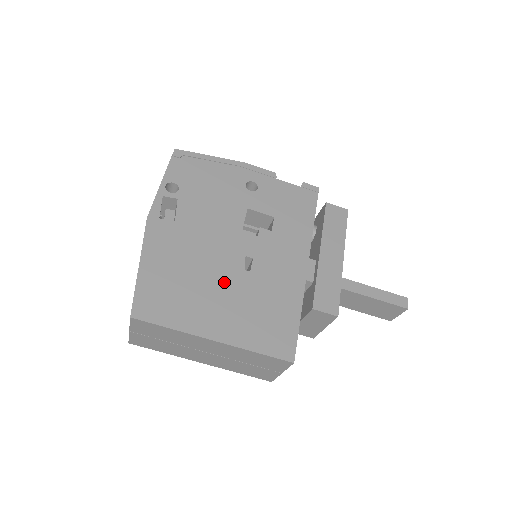
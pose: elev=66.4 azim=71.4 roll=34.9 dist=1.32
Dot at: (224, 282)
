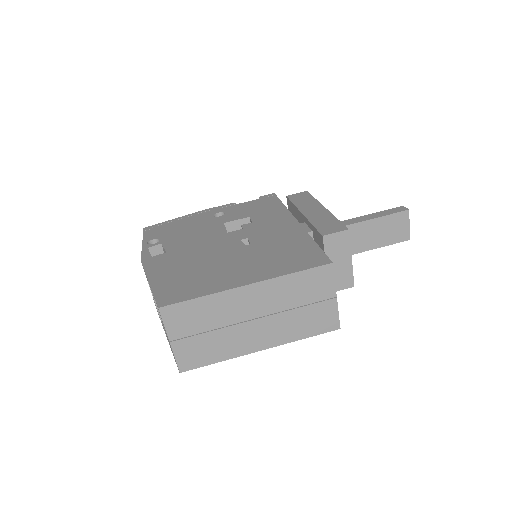
Dot at: (232, 257)
